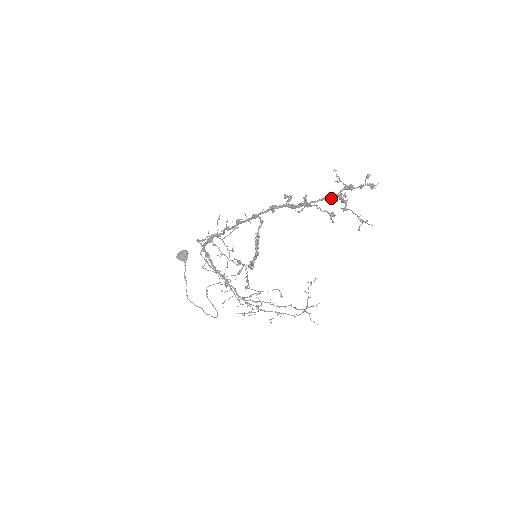
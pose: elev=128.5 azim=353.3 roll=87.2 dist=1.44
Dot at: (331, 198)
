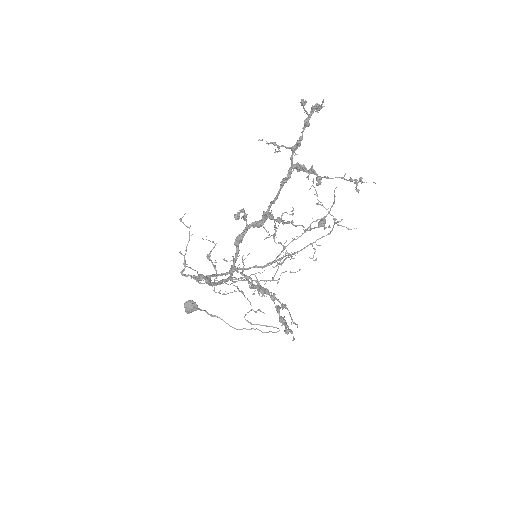
Dot at: (289, 178)
